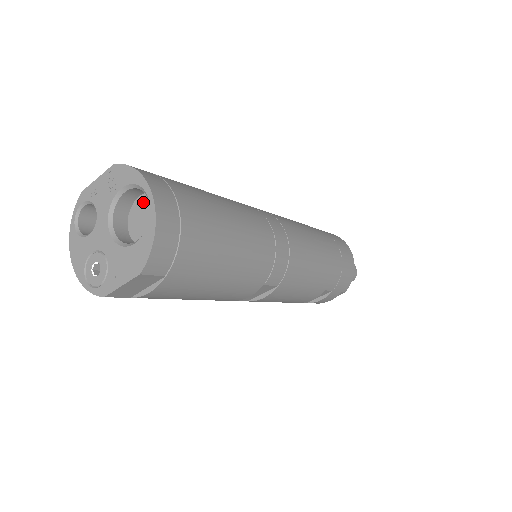
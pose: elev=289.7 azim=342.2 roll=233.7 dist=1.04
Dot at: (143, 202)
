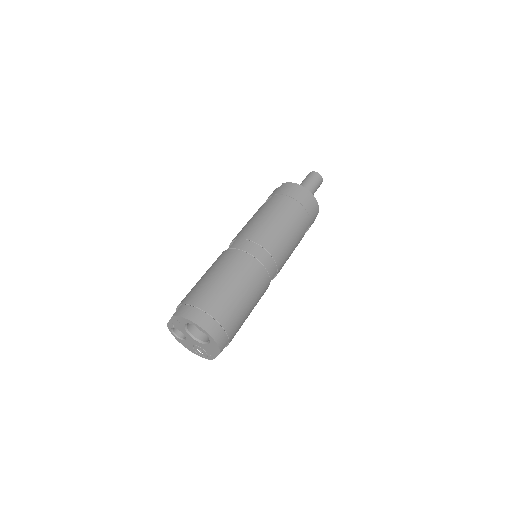
Dot at: occluded
